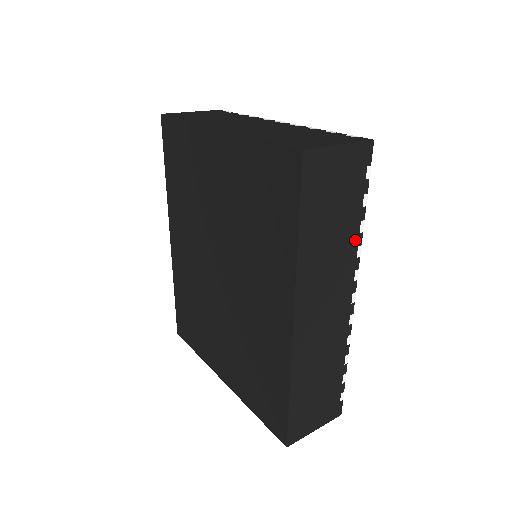
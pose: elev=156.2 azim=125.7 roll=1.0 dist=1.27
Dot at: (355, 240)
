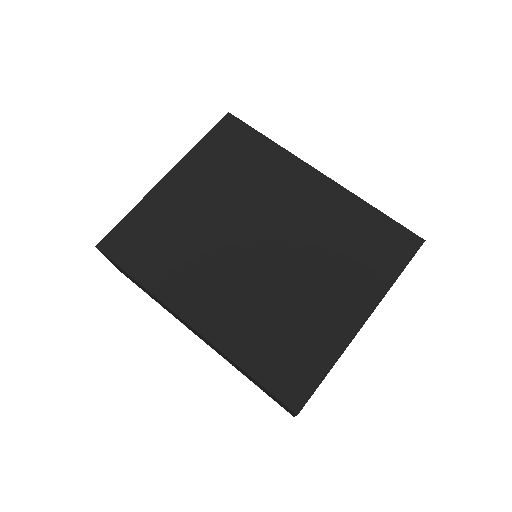
Dot at: occluded
